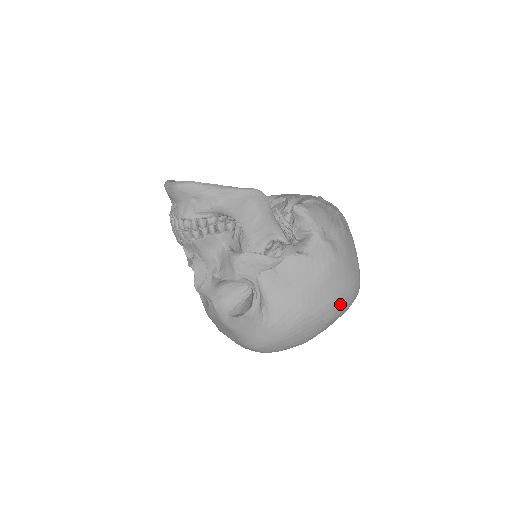
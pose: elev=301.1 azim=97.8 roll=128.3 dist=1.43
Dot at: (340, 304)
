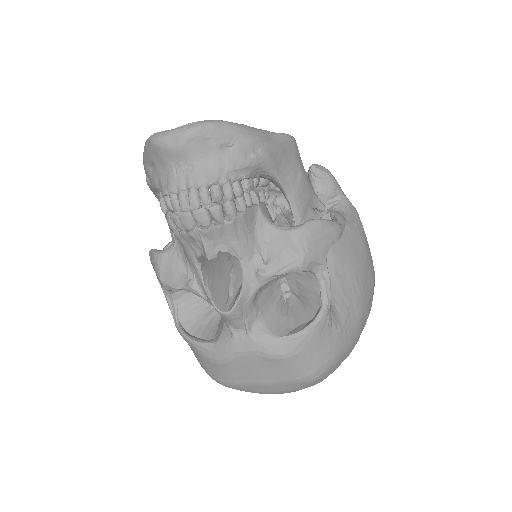
Dot at: occluded
